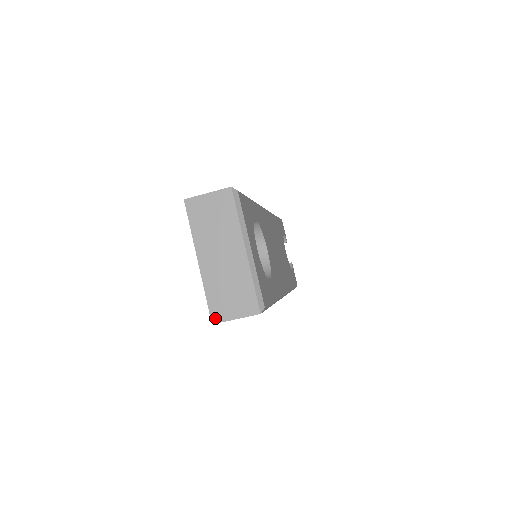
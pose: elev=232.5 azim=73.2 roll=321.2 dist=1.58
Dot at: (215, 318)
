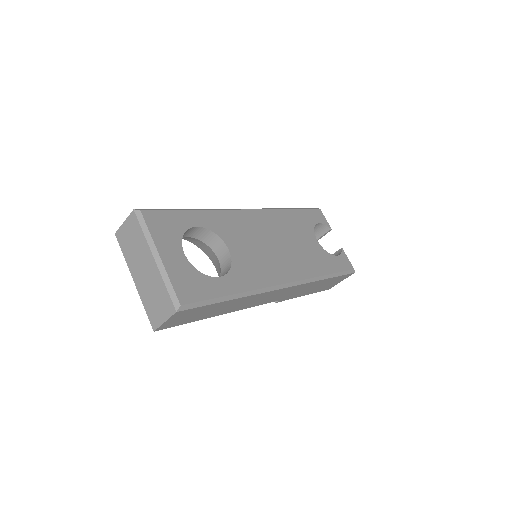
Dot at: (154, 325)
